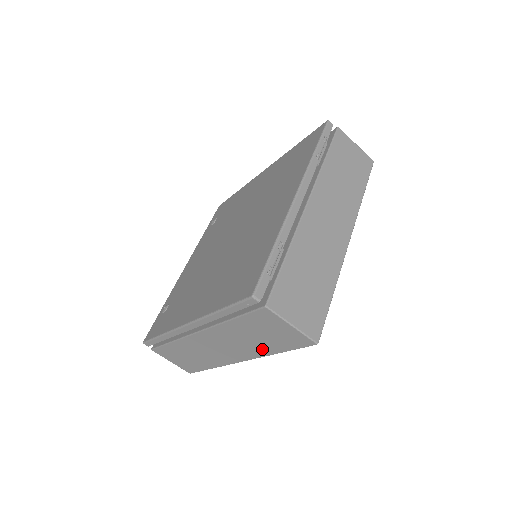
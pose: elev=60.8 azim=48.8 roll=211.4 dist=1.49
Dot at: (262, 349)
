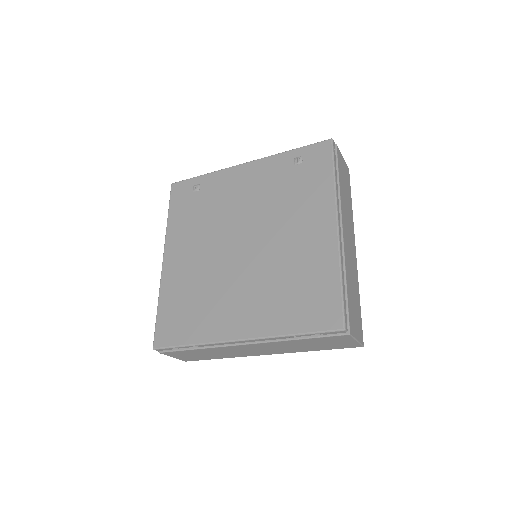
Dot at: occluded
